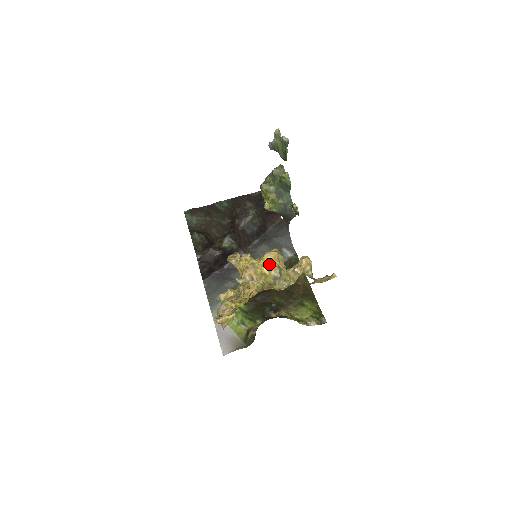
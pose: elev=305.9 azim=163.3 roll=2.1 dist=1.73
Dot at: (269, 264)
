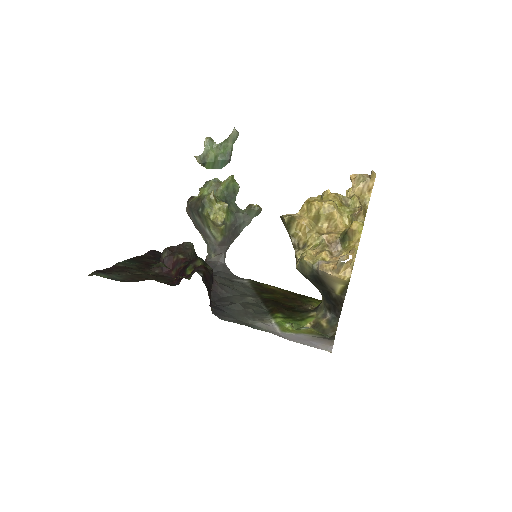
Dot at: (338, 196)
